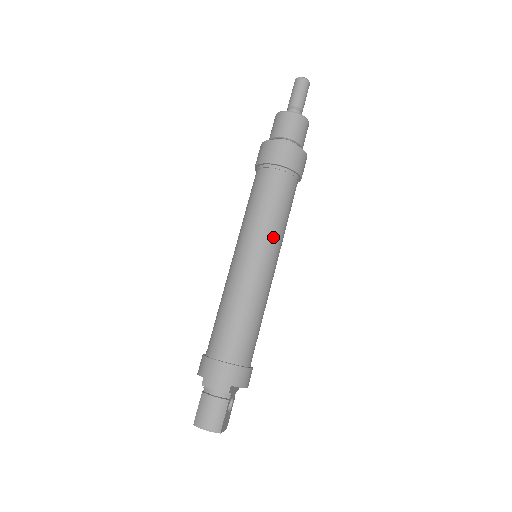
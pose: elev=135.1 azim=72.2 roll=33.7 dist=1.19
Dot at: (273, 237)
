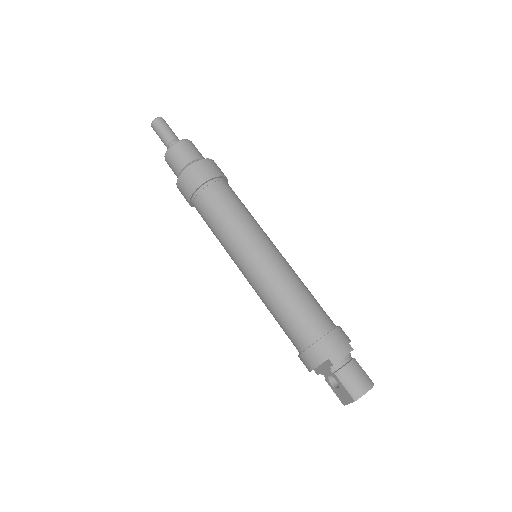
Dot at: (260, 228)
